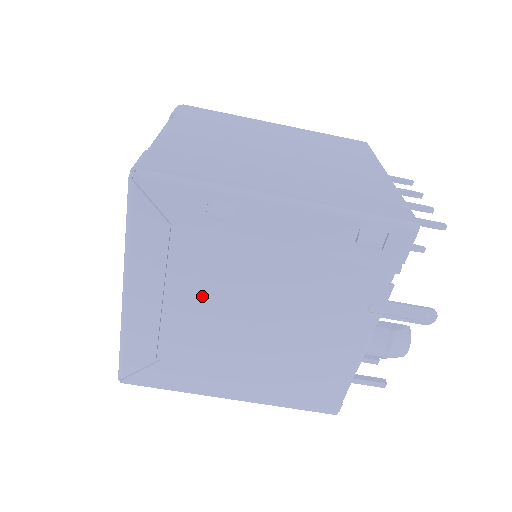
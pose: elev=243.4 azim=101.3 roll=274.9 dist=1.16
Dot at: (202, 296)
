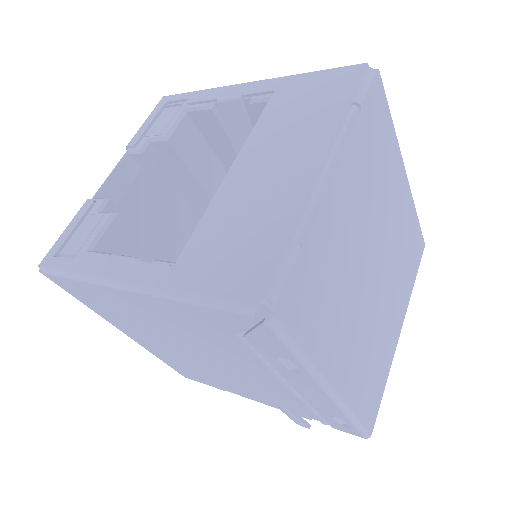
Dot at: (191, 336)
